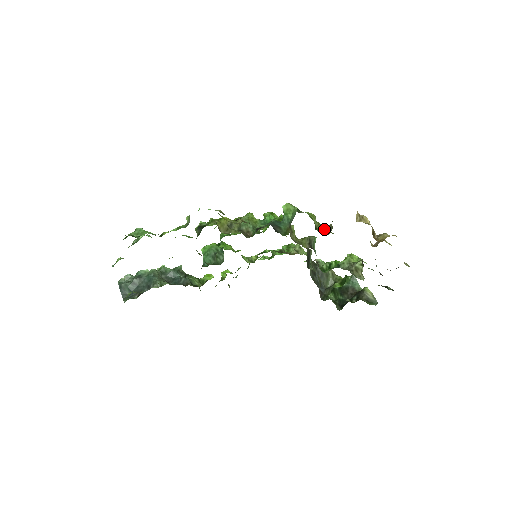
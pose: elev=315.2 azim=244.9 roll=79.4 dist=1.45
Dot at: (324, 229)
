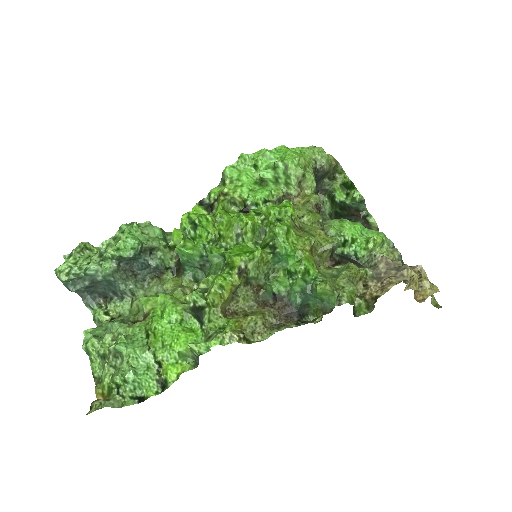
Dot at: (363, 308)
